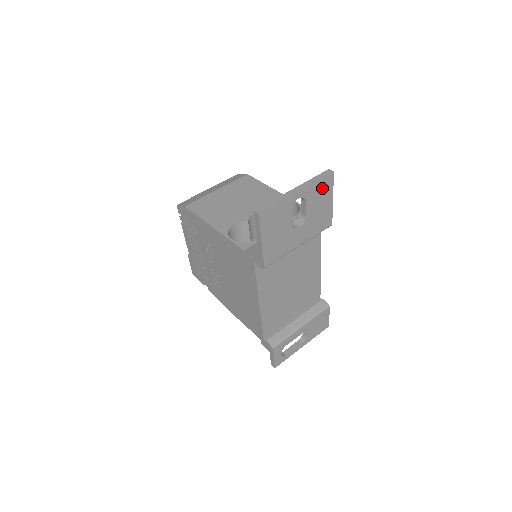
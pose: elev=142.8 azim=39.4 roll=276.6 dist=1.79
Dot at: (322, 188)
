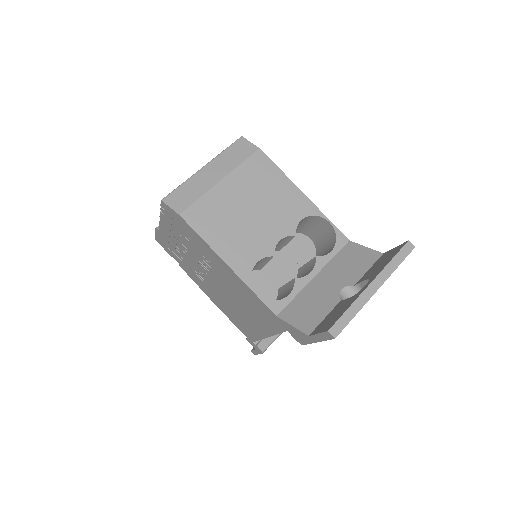
Dot at: occluded
